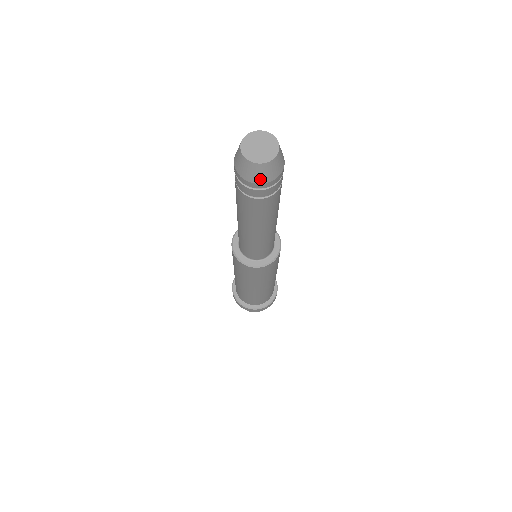
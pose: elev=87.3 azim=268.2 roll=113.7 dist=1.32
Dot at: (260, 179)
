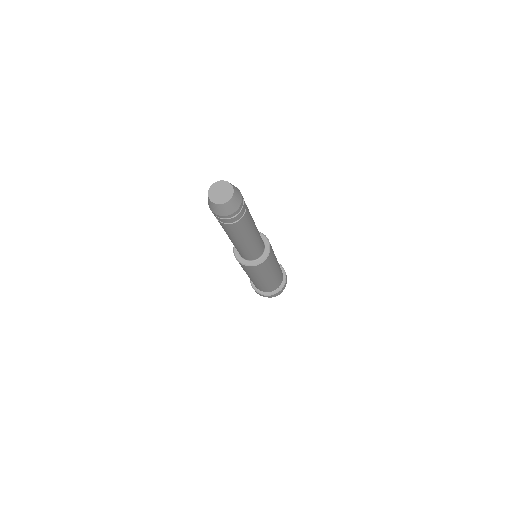
Dot at: (233, 210)
